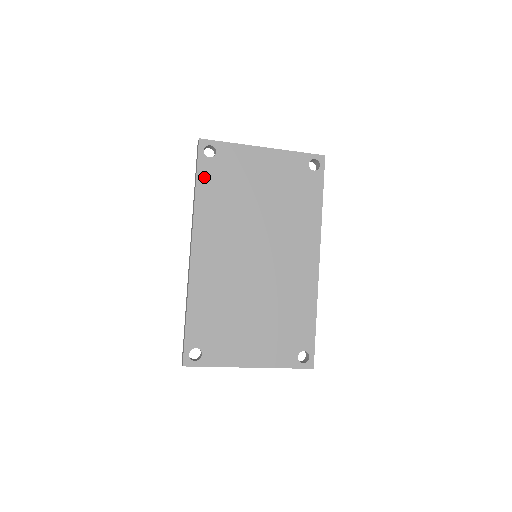
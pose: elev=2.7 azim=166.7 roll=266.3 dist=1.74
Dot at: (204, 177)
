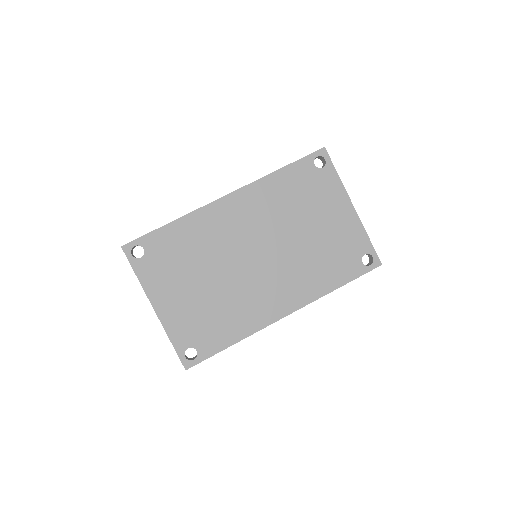
Dot at: (295, 170)
